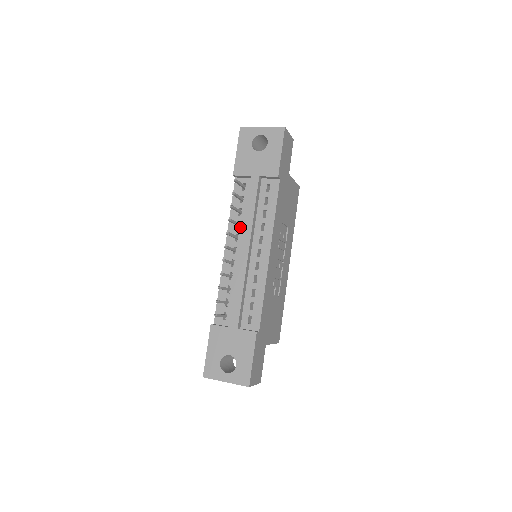
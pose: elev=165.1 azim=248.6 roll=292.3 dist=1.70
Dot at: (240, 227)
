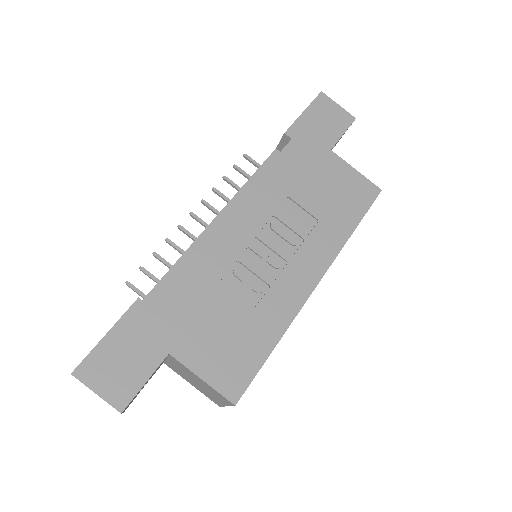
Dot at: occluded
